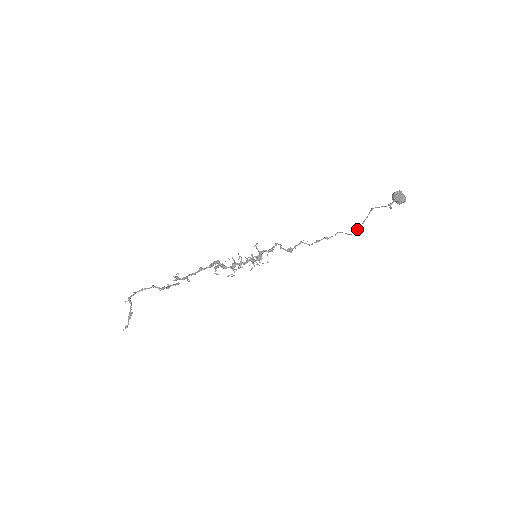
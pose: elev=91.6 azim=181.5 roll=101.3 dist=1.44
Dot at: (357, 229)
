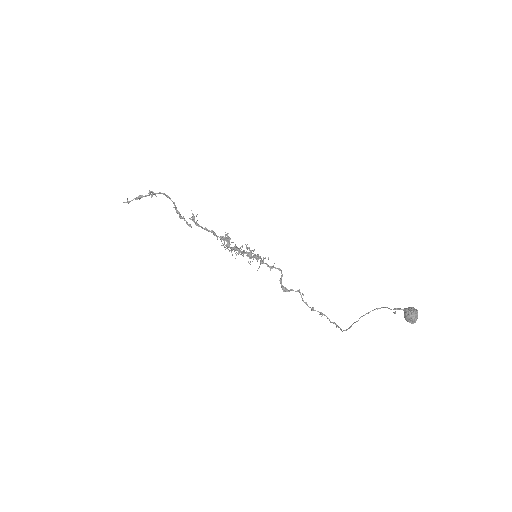
Dot at: (352, 324)
